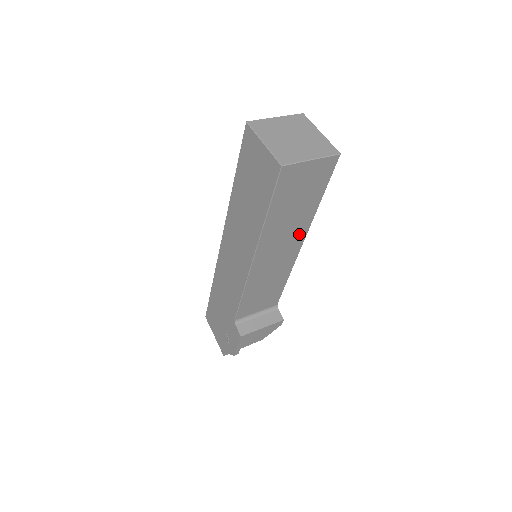
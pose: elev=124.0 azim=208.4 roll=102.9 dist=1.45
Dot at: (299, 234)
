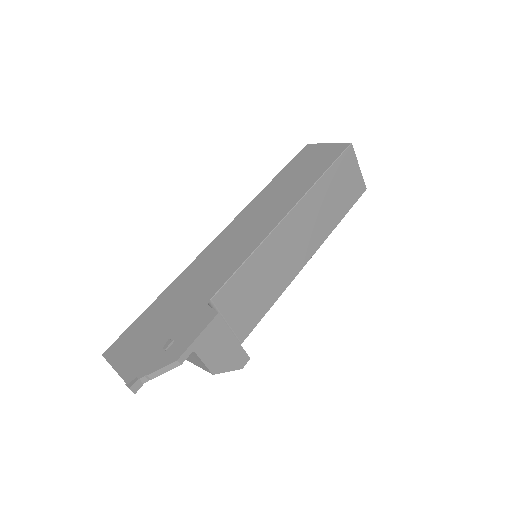
Dot at: (317, 239)
